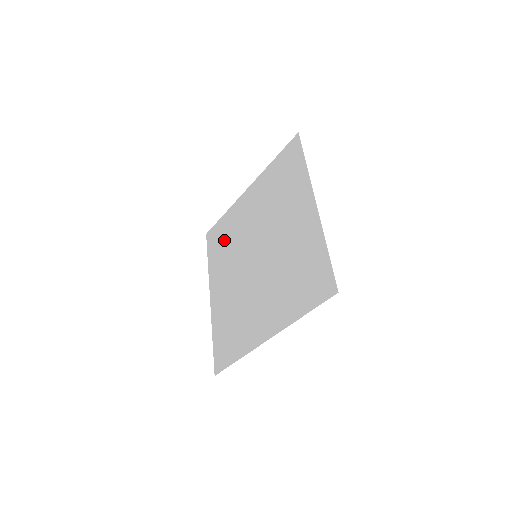
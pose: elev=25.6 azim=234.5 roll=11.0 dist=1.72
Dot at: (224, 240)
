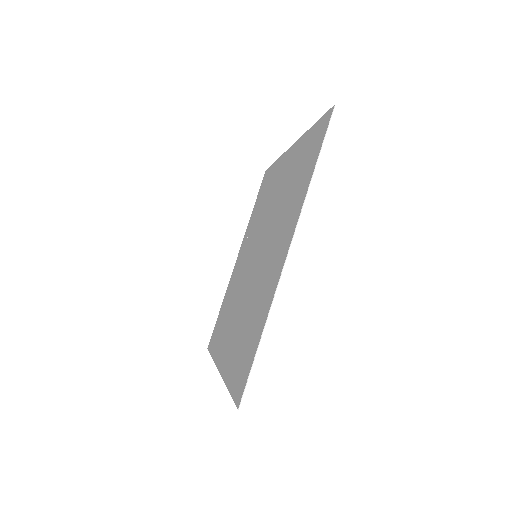
Dot at: (224, 314)
